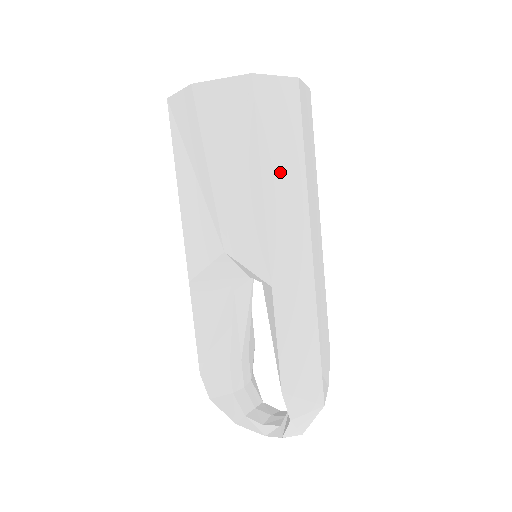
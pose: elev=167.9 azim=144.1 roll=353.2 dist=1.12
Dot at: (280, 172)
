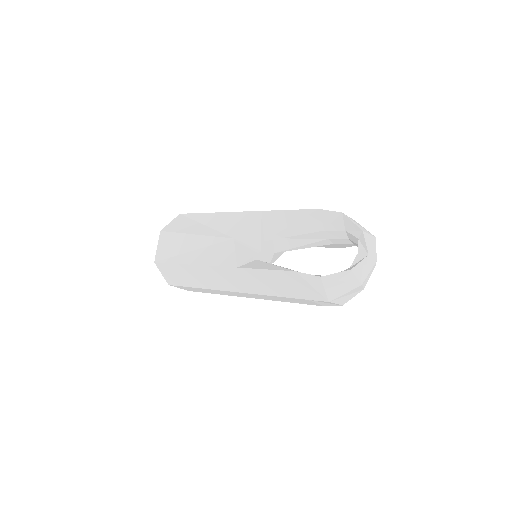
Dot at: occluded
